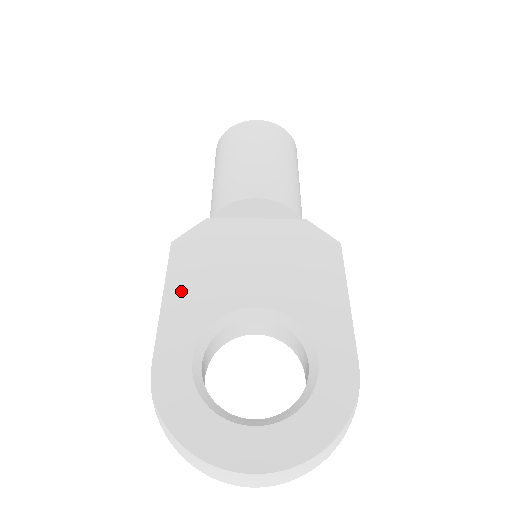
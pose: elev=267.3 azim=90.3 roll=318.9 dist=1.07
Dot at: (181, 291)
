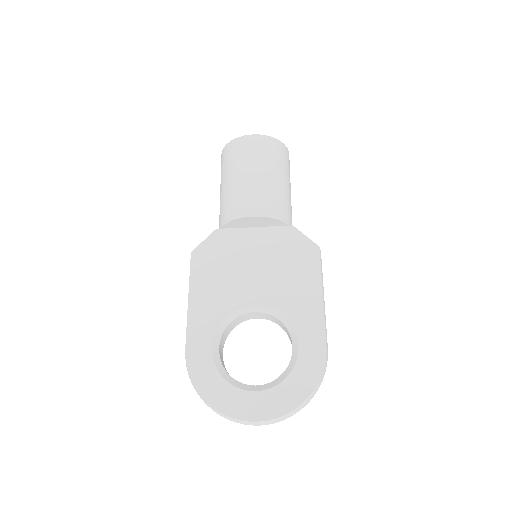
Dot at: (201, 294)
